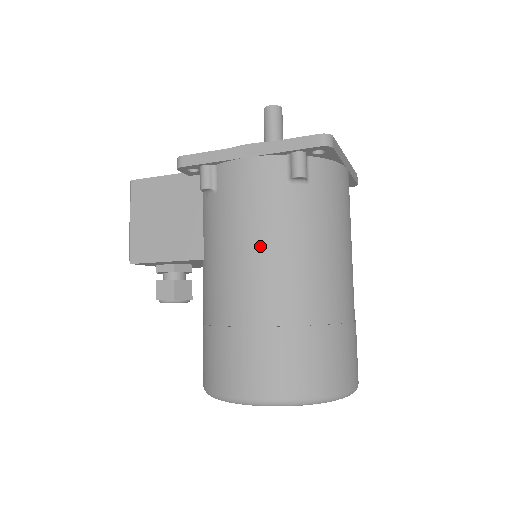
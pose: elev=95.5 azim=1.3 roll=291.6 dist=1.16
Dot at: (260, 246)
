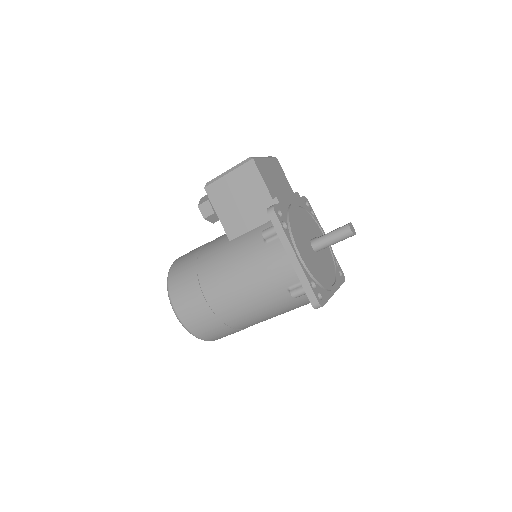
Dot at: (245, 288)
